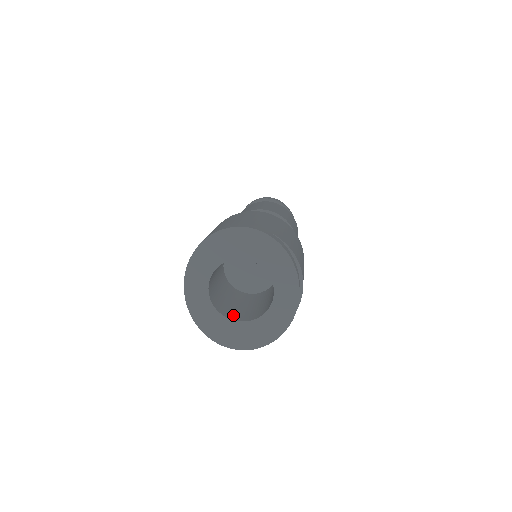
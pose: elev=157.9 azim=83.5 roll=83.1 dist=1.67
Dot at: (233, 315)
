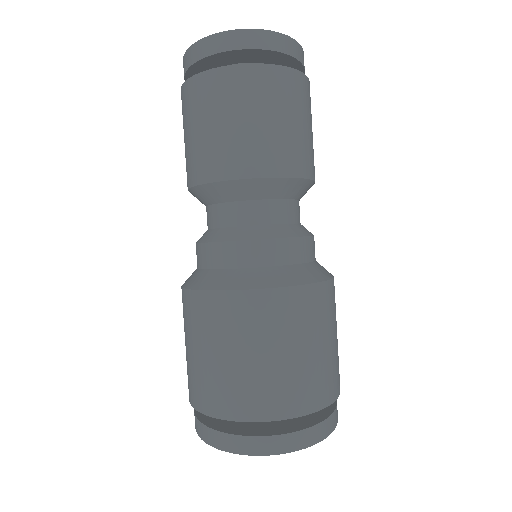
Dot at: occluded
